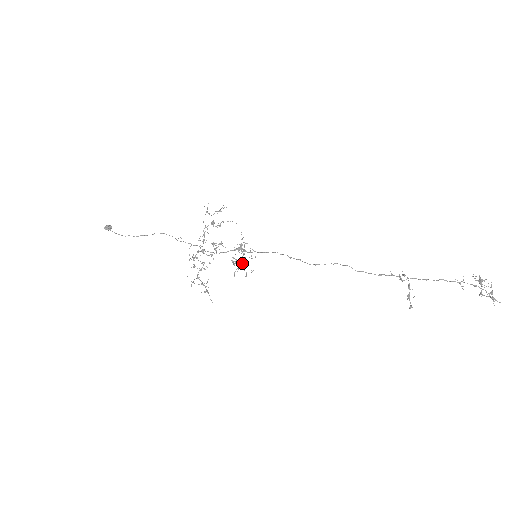
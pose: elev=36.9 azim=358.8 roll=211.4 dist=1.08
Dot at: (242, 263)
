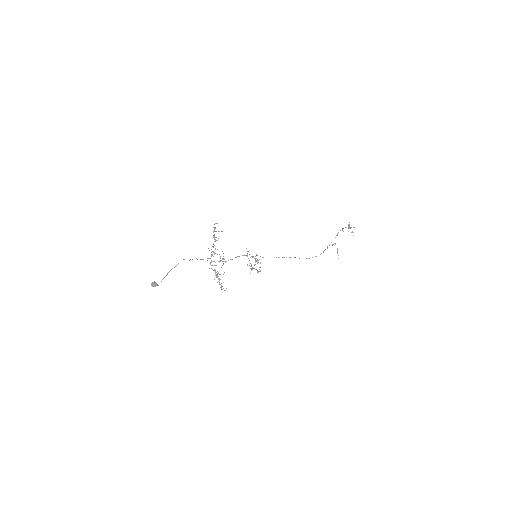
Dot at: (251, 265)
